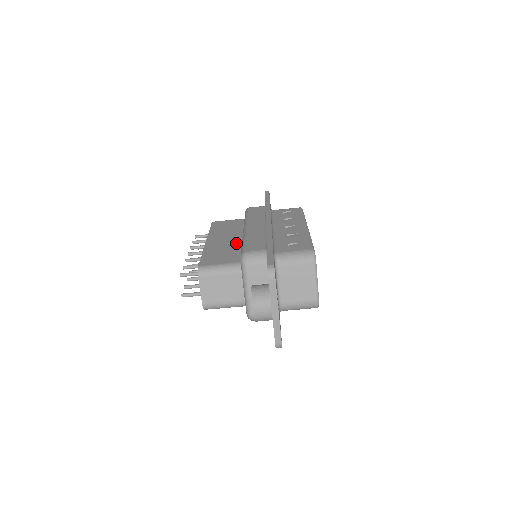
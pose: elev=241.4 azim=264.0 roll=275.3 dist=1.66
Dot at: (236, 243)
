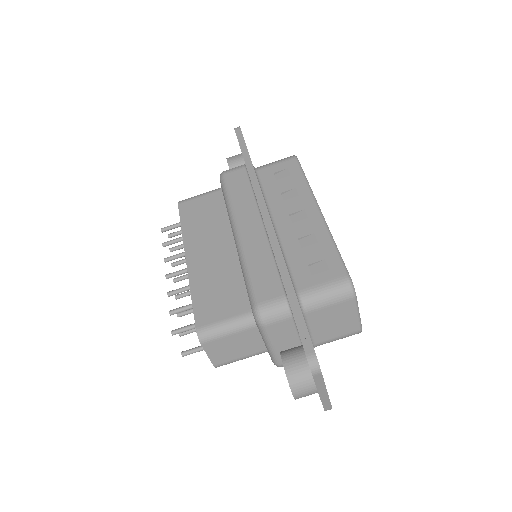
Dot at: (230, 260)
